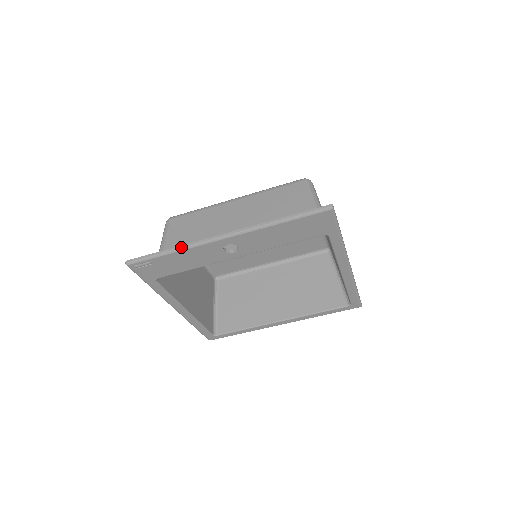
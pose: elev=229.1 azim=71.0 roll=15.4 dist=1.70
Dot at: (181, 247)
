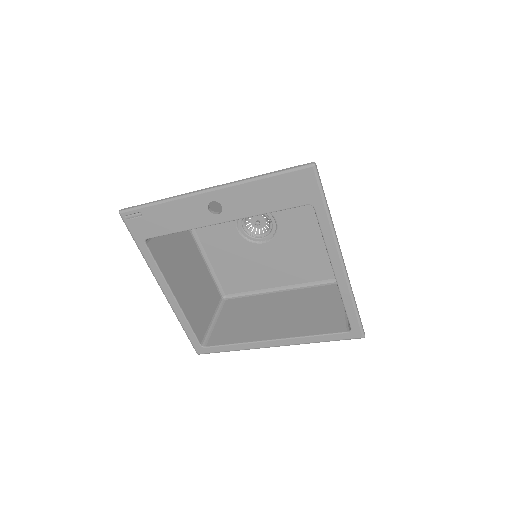
Dot at: (169, 198)
